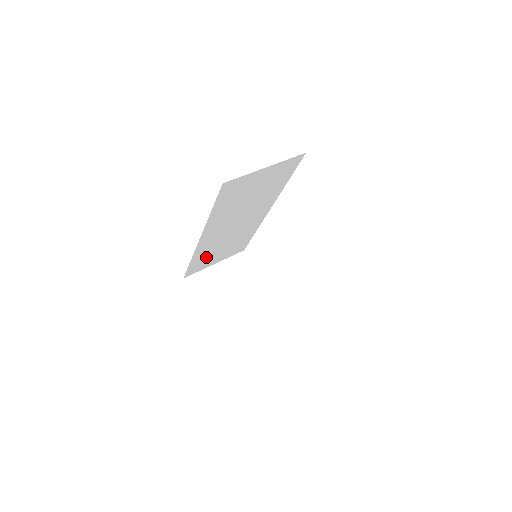
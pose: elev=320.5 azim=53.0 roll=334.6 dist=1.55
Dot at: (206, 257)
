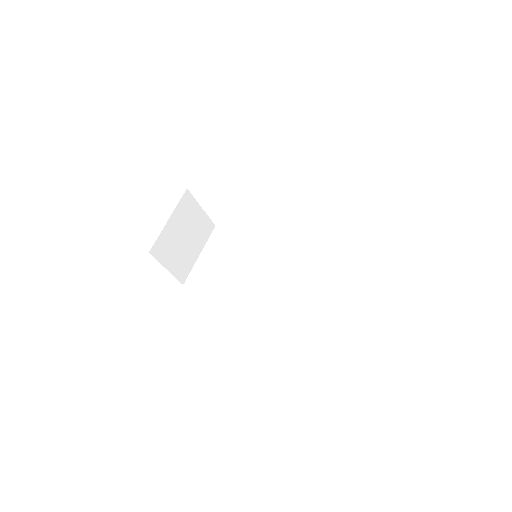
Dot at: occluded
